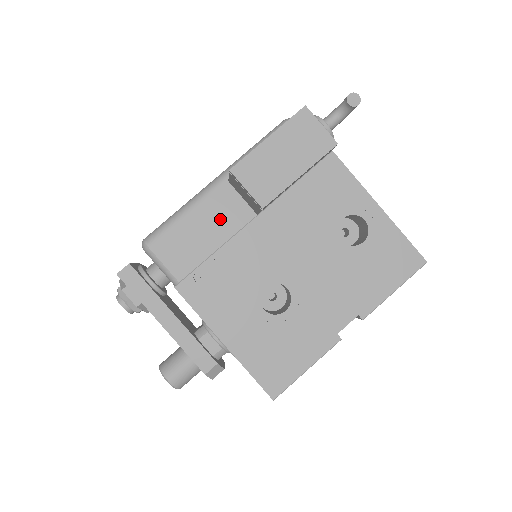
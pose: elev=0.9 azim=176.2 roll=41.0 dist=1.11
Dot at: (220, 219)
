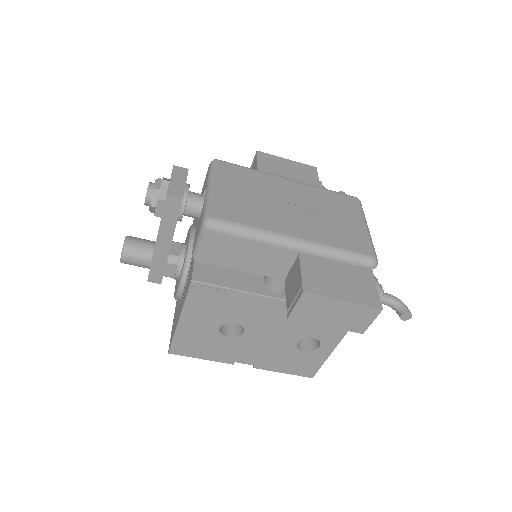
Dot at: (265, 261)
